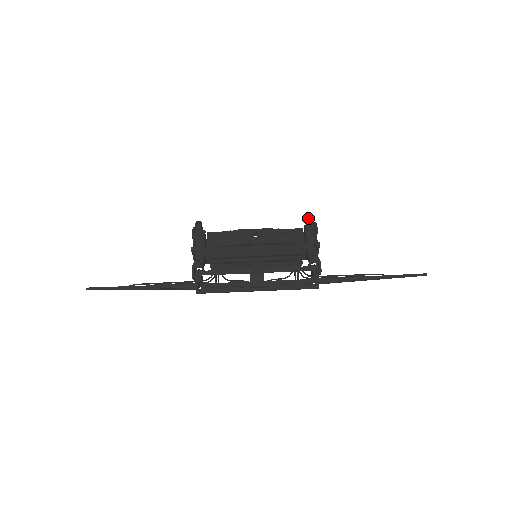
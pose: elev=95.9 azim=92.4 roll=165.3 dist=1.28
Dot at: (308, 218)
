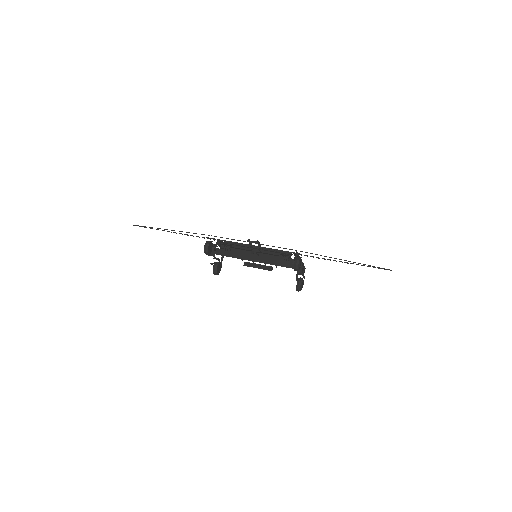
Dot at: occluded
